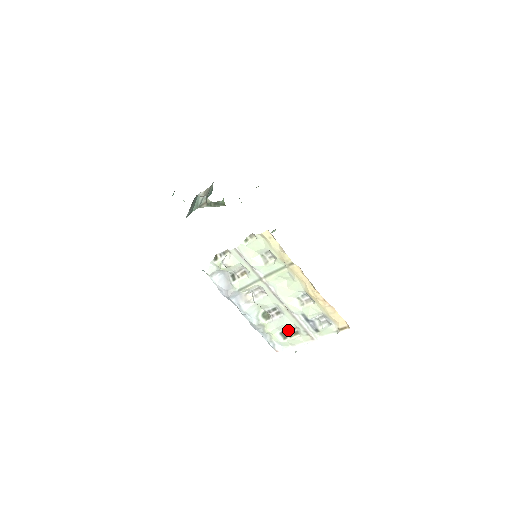
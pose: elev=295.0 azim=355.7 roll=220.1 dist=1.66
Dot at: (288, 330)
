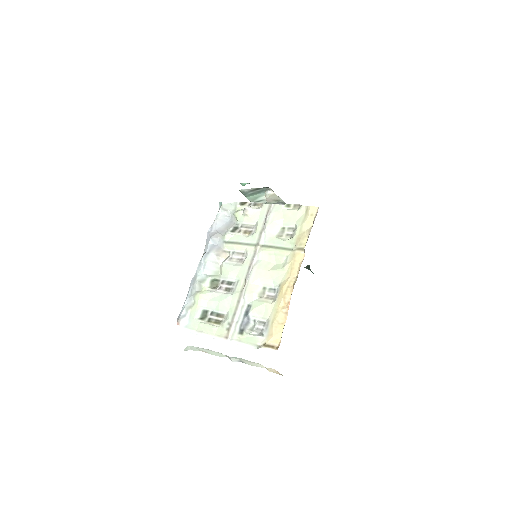
Dot at: (215, 313)
